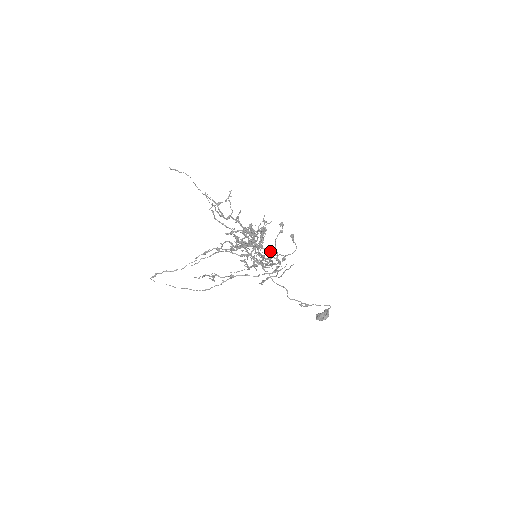
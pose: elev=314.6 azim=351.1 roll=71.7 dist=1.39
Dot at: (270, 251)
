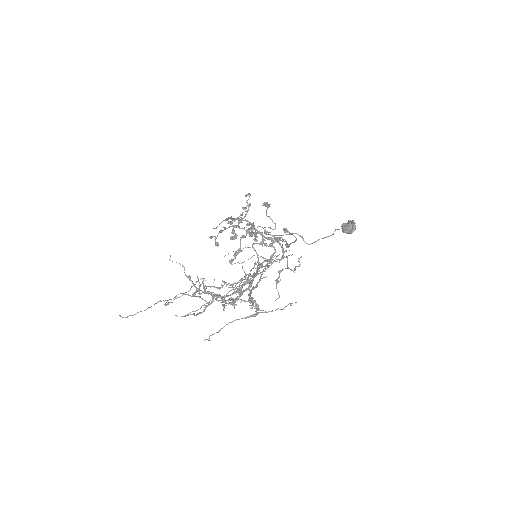
Dot at: (267, 232)
